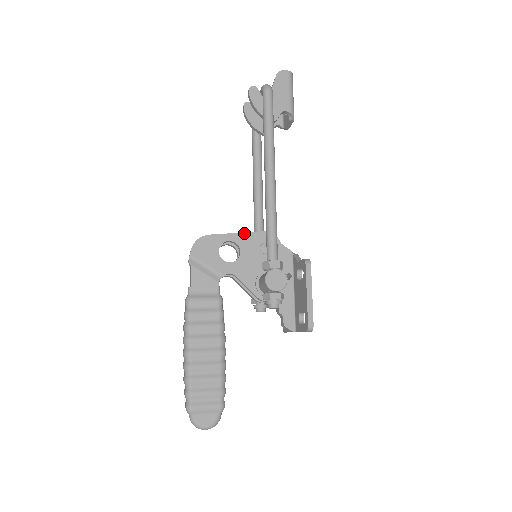
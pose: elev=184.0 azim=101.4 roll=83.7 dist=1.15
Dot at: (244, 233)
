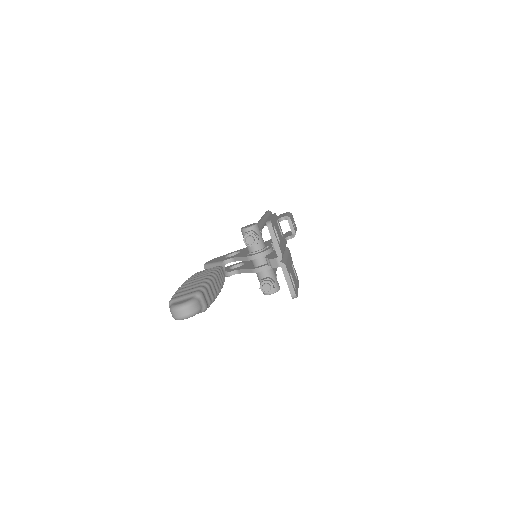
Dot at: (245, 248)
